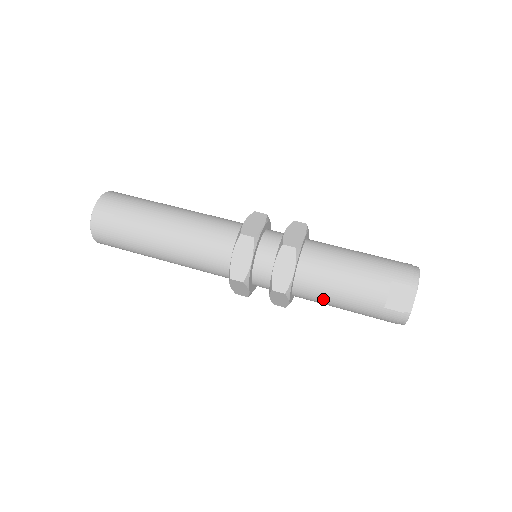
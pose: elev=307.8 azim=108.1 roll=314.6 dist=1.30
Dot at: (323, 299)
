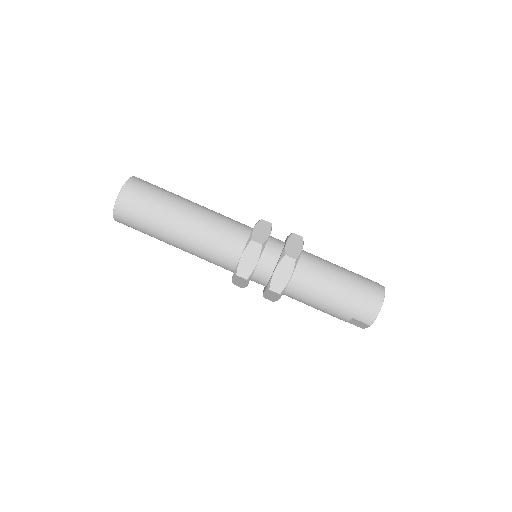
Dot at: occluded
